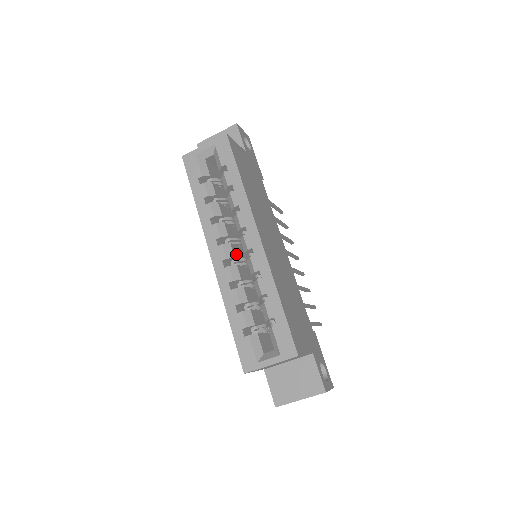
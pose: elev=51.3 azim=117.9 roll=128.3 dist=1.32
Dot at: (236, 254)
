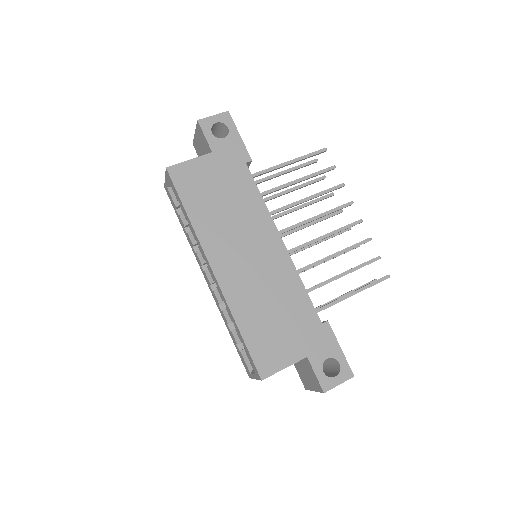
Dot at: occluded
